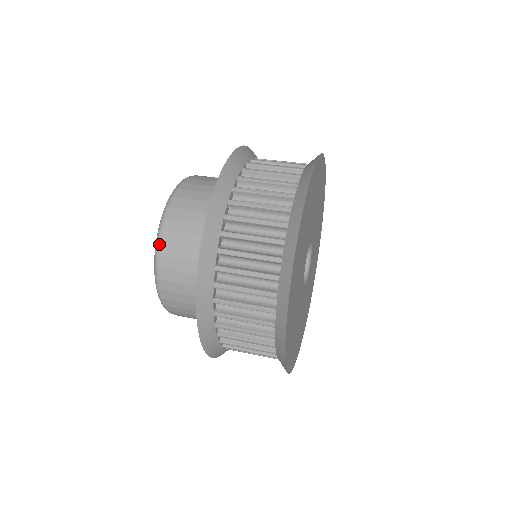
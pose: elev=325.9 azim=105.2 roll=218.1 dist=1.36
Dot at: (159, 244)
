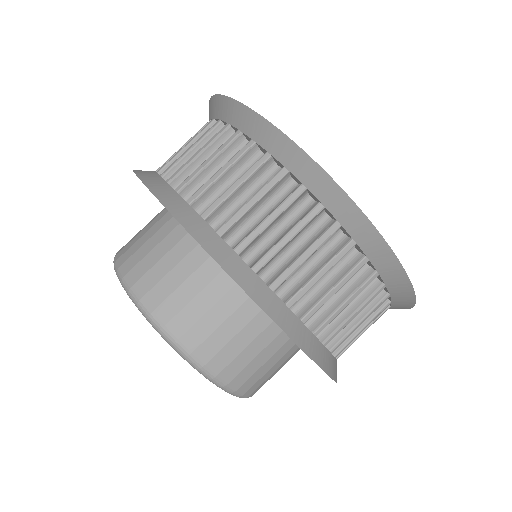
Dot at: (204, 368)
